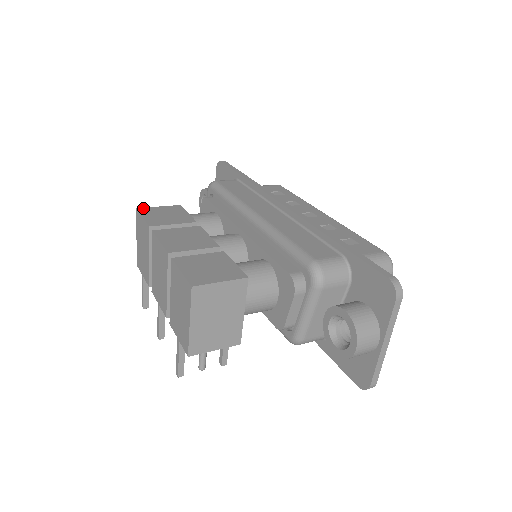
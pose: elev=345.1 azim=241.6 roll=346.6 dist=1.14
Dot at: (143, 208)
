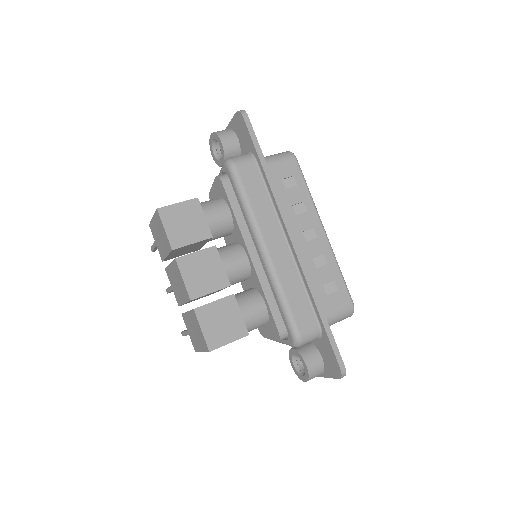
Dot at: (163, 208)
